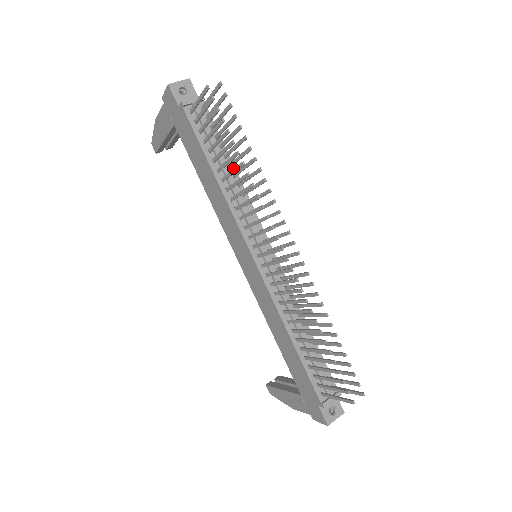
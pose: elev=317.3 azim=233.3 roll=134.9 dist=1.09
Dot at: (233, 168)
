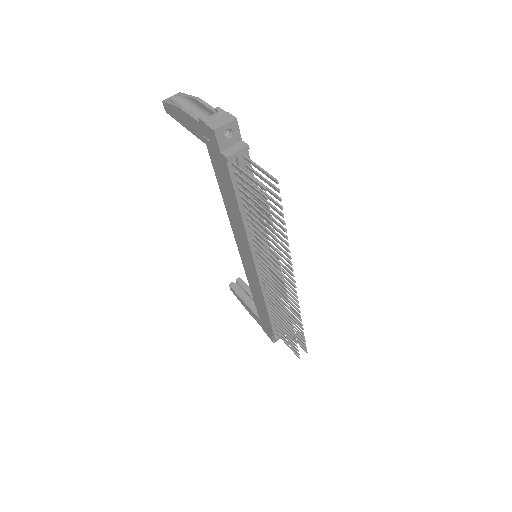
Dot at: occluded
